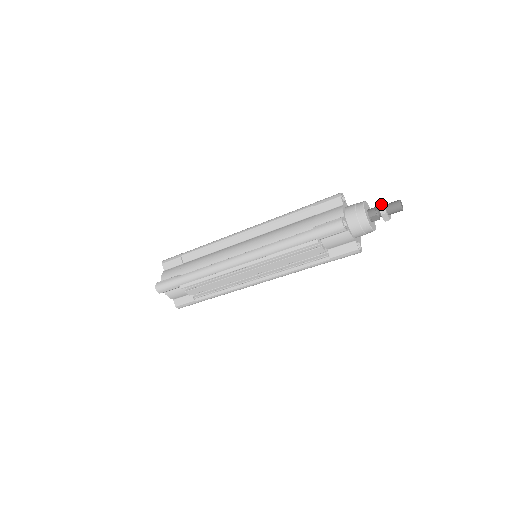
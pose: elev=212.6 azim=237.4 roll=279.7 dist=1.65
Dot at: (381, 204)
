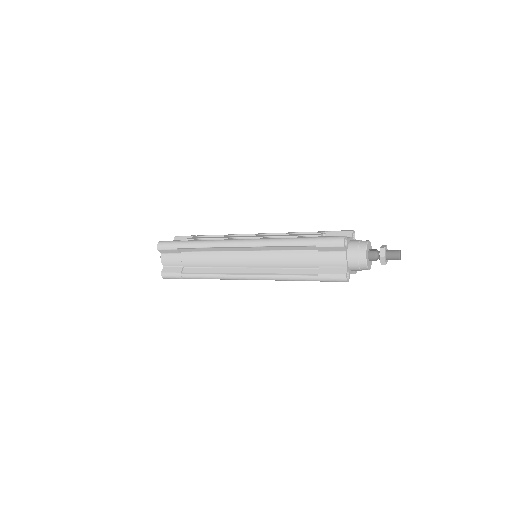
Dot at: (382, 258)
